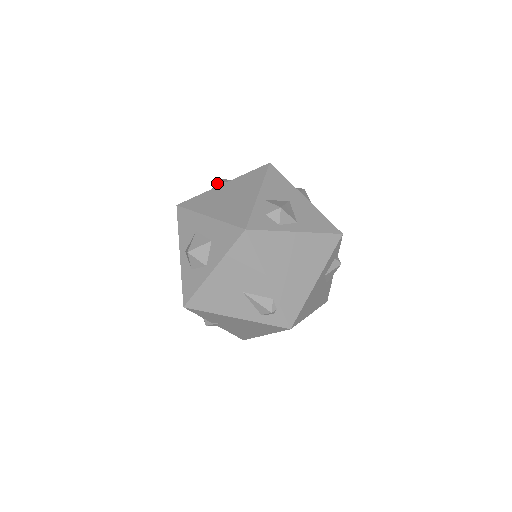
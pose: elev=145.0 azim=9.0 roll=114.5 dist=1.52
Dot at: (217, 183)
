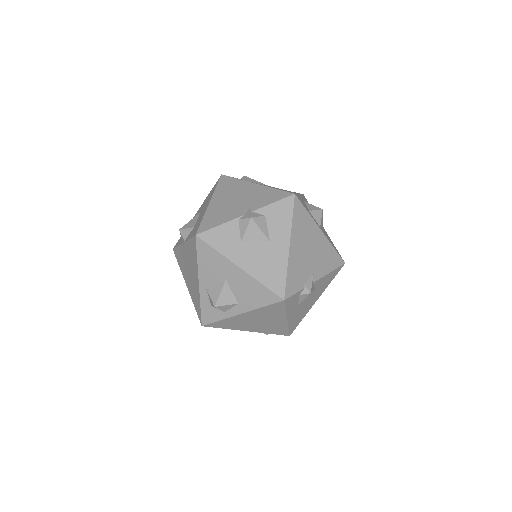
Dot at: (181, 236)
